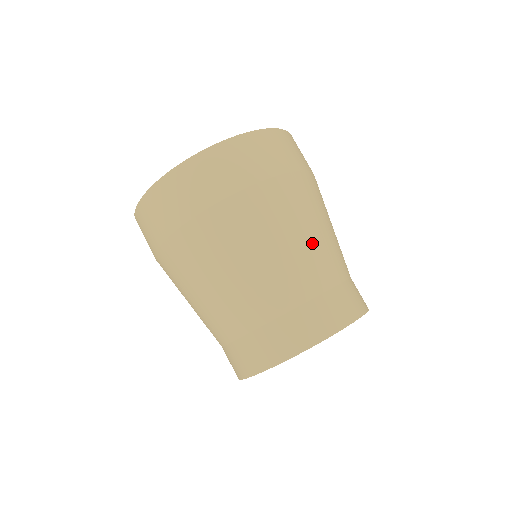
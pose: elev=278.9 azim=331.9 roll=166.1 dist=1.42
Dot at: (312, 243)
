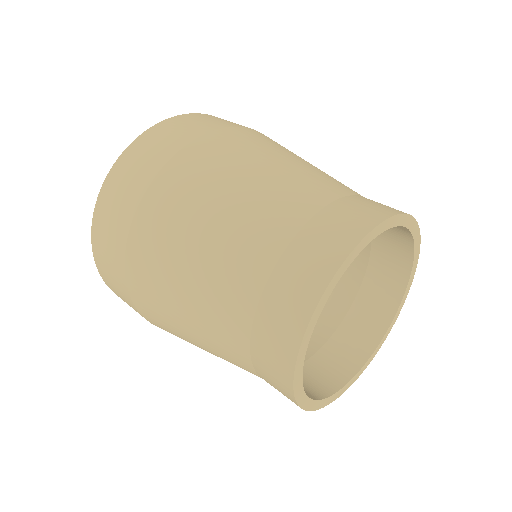
Dot at: occluded
